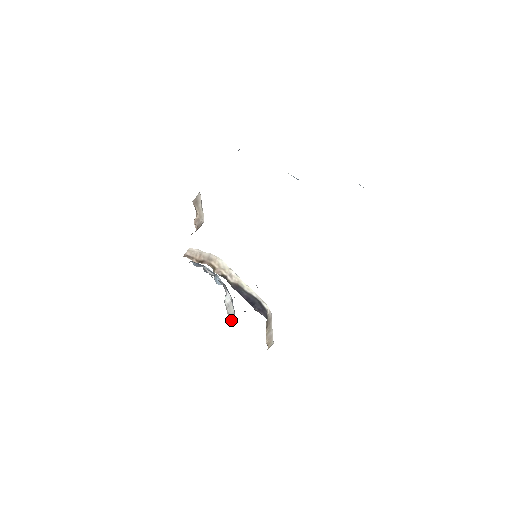
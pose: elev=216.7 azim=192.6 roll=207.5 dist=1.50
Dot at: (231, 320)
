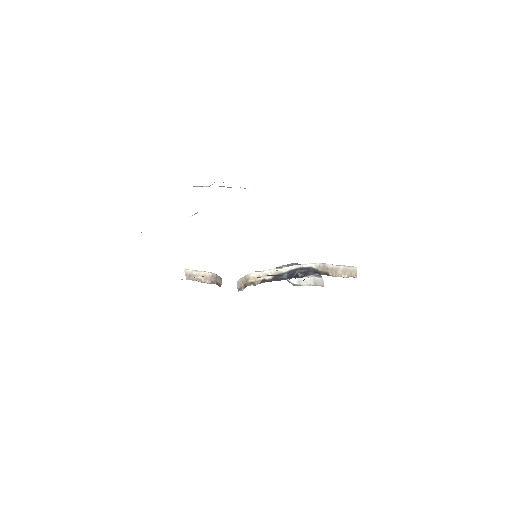
Dot at: (317, 283)
